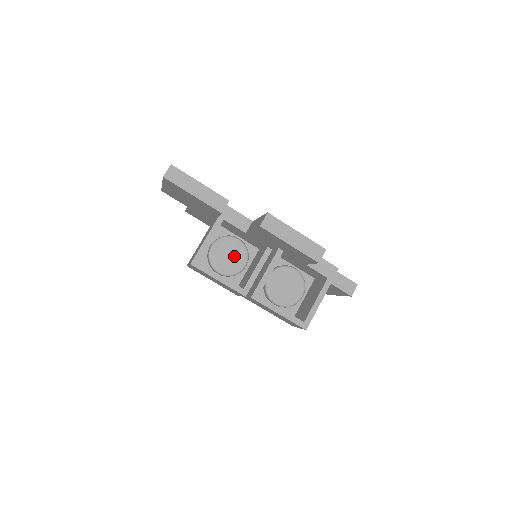
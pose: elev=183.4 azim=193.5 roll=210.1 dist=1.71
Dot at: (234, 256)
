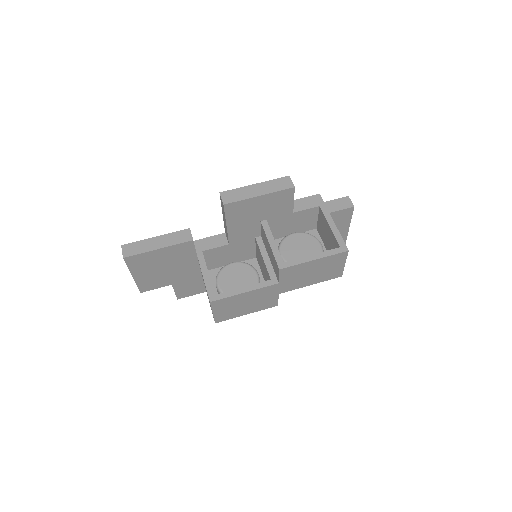
Dot at: (241, 276)
